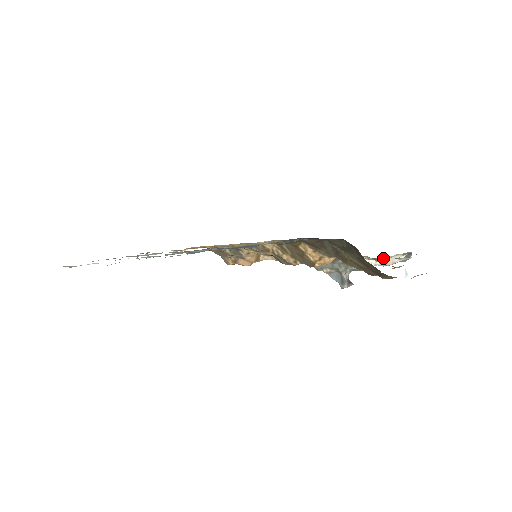
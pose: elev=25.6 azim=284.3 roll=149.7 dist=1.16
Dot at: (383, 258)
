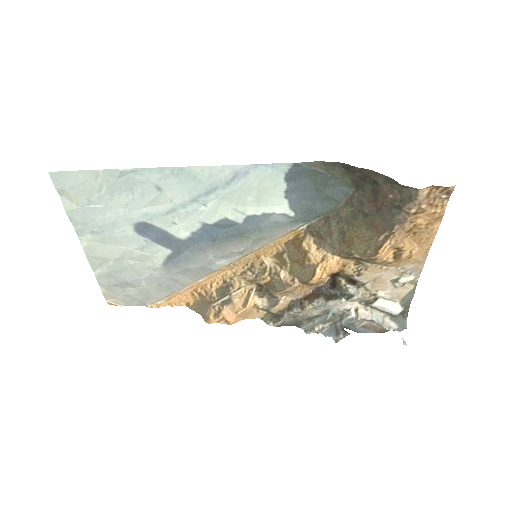
Dot at: (382, 293)
